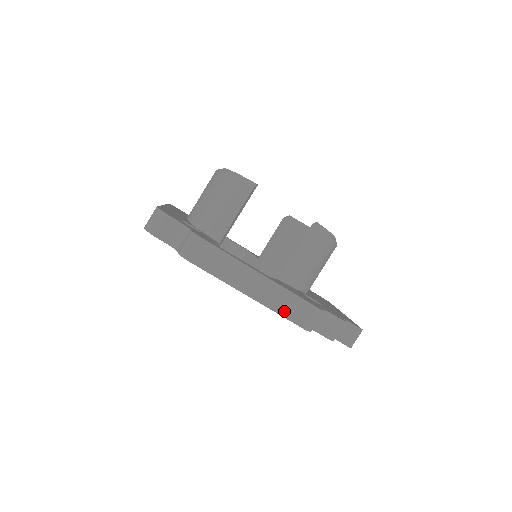
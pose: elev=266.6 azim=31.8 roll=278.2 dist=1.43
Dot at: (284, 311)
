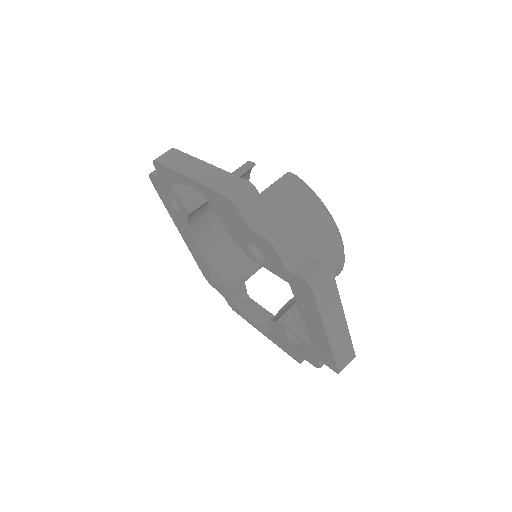
Dot at: (214, 185)
